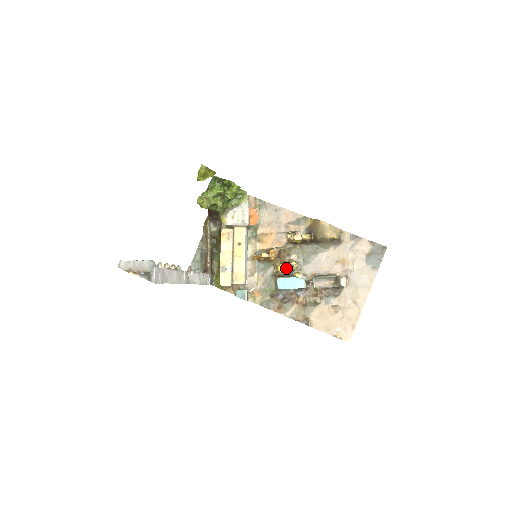
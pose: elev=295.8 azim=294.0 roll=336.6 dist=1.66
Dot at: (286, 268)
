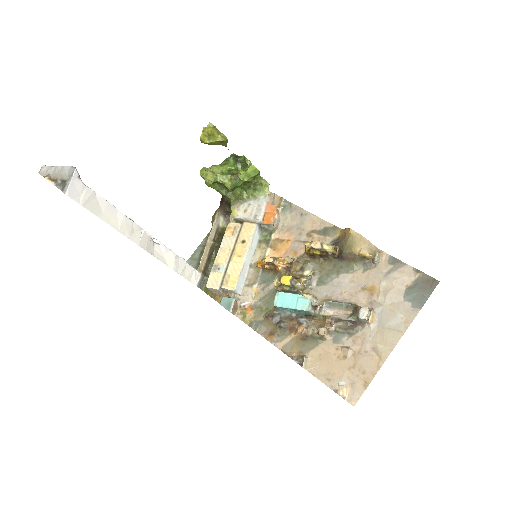
Dot at: (292, 281)
